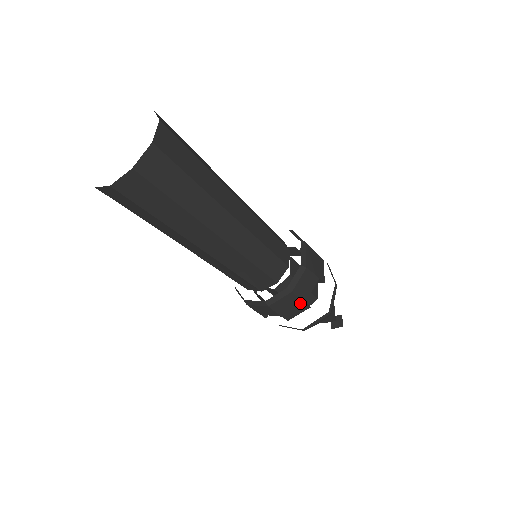
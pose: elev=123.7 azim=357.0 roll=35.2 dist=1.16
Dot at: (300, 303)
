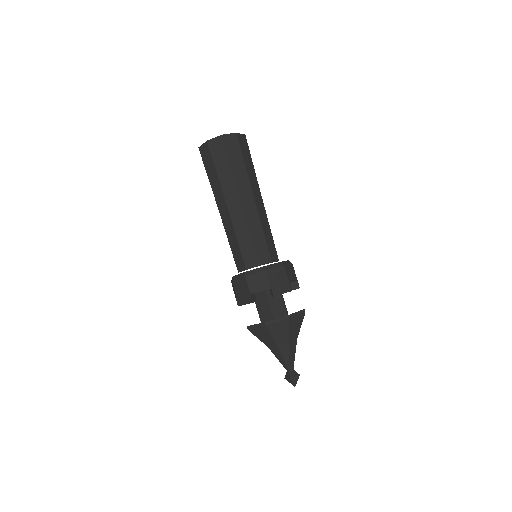
Dot at: (248, 292)
